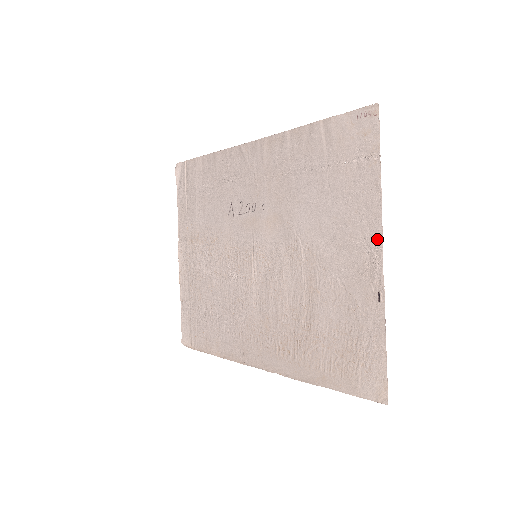
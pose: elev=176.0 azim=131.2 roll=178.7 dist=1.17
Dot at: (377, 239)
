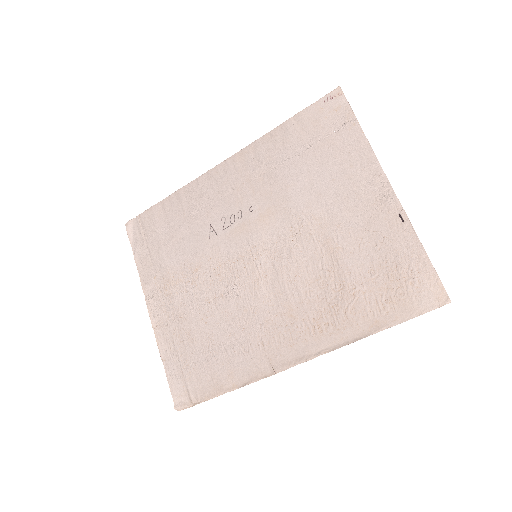
Dot at: (380, 176)
